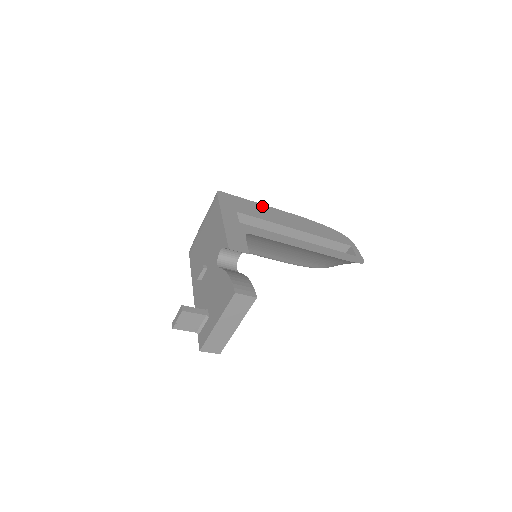
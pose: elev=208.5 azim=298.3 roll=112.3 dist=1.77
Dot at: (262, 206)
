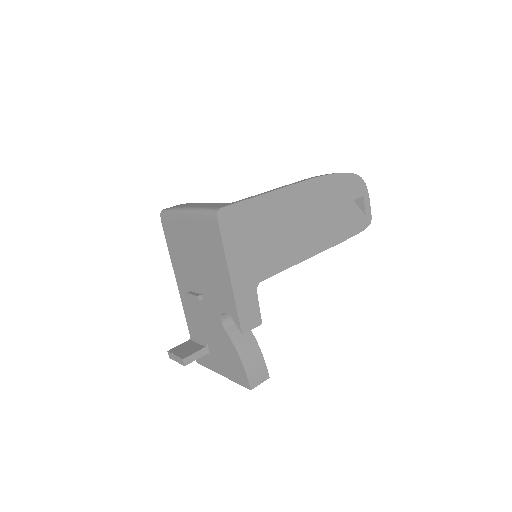
Dot at: (272, 197)
